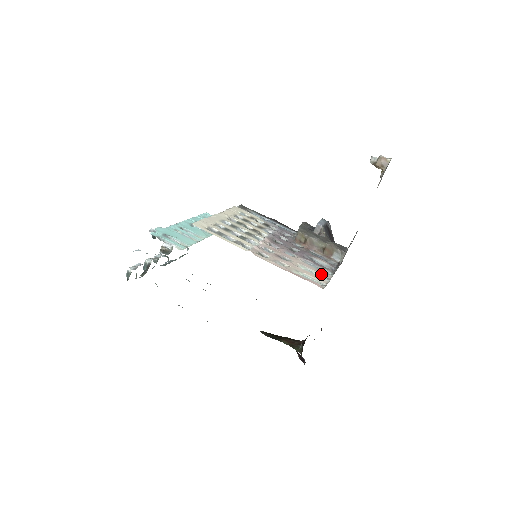
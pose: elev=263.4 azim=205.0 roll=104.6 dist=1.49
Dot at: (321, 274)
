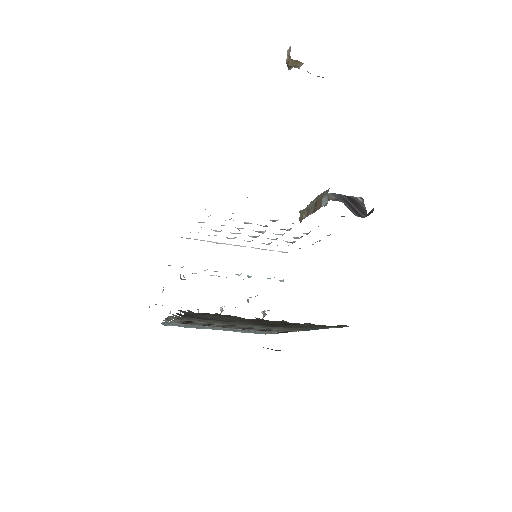
Dot at: occluded
